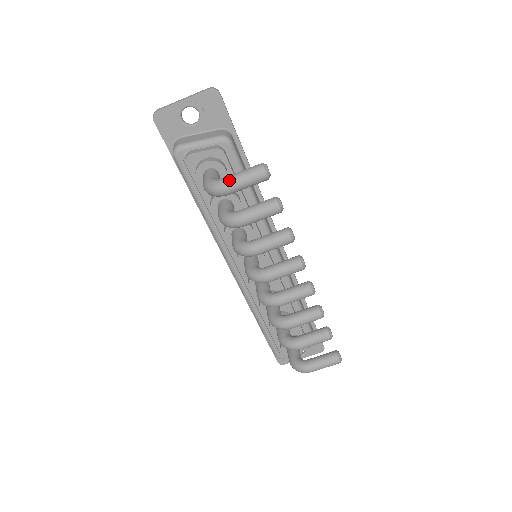
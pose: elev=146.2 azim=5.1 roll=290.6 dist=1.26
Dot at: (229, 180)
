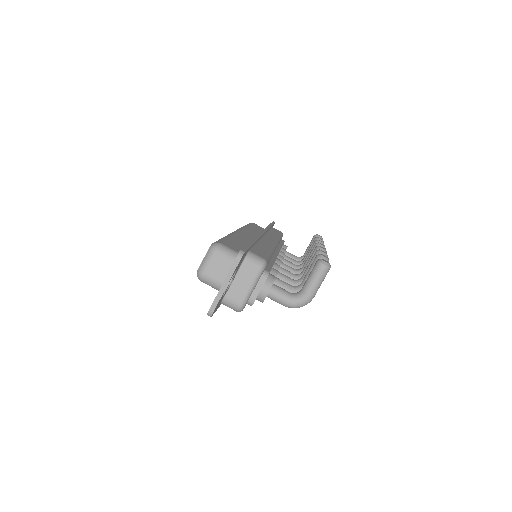
Dot at: (313, 294)
